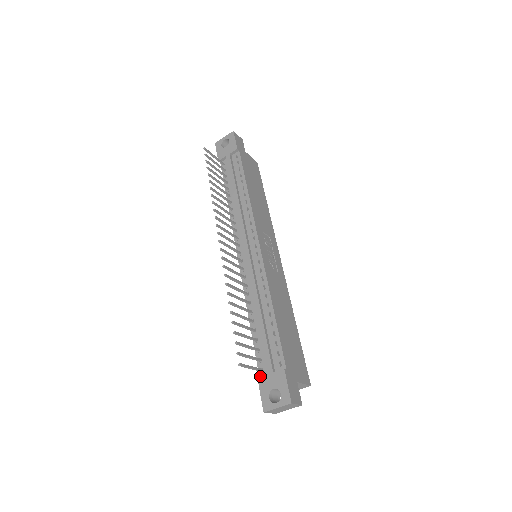
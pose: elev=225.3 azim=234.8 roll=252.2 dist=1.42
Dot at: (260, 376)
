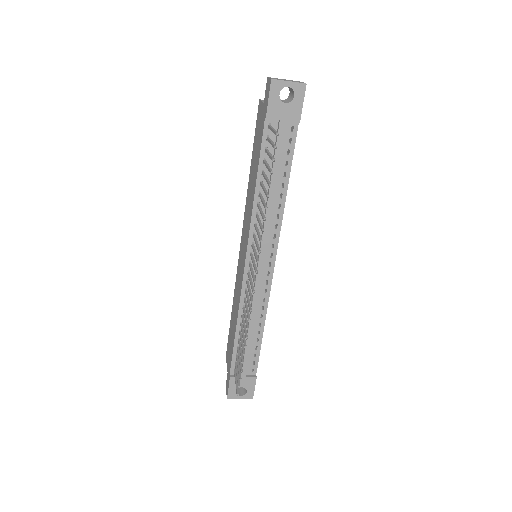
Dot at: (231, 373)
